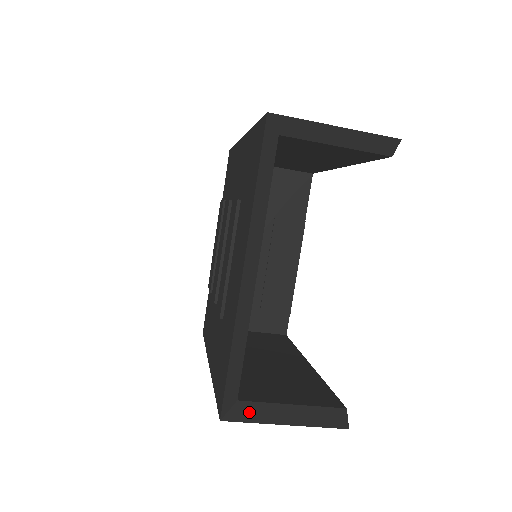
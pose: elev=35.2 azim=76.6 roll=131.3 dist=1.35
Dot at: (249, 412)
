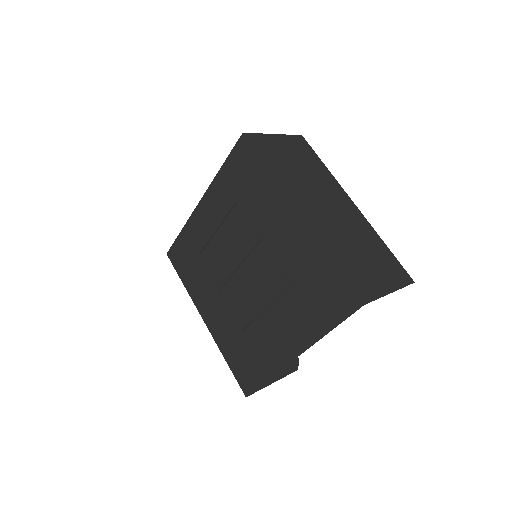
Dot at: occluded
